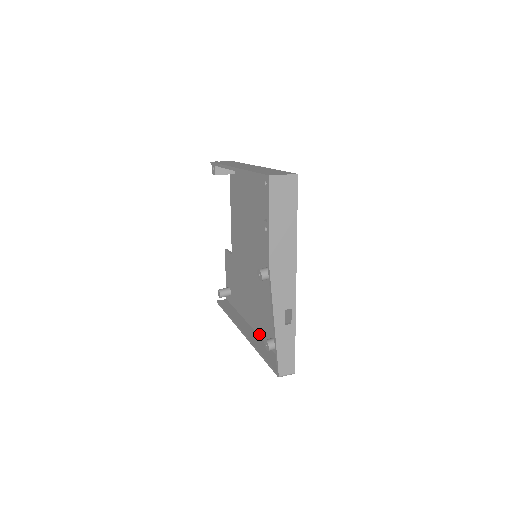
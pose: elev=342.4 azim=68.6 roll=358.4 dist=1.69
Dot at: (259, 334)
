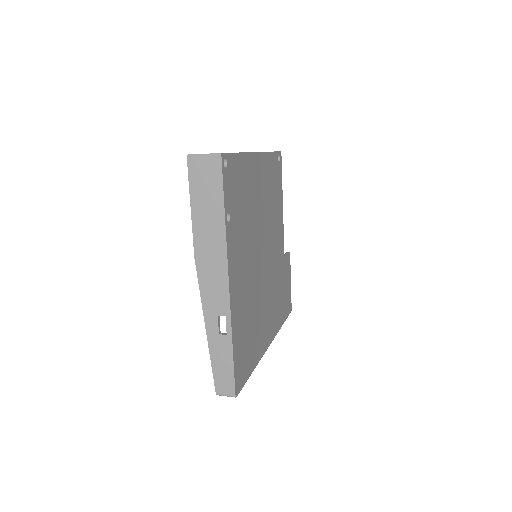
Dot at: occluded
